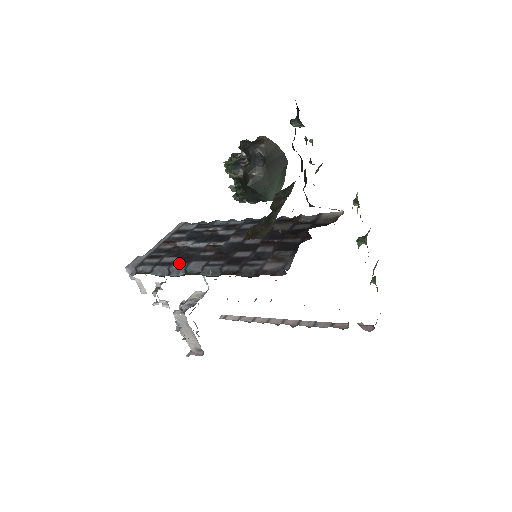
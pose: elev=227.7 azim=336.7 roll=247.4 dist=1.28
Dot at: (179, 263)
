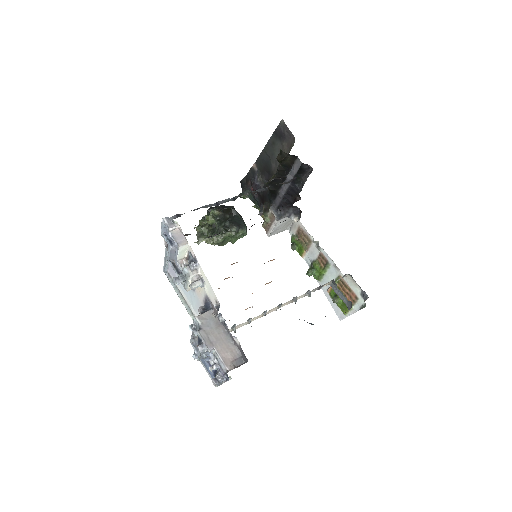
Dot at: occluded
